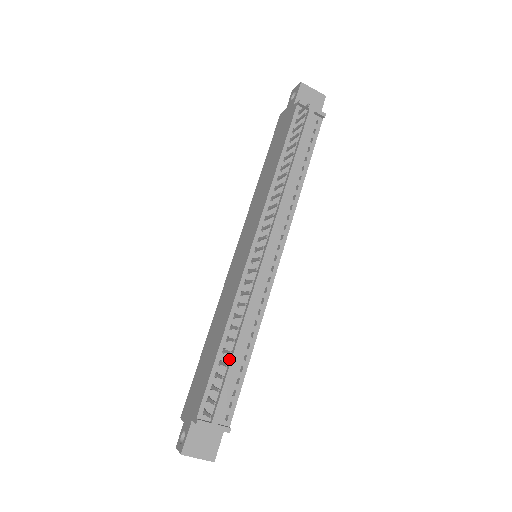
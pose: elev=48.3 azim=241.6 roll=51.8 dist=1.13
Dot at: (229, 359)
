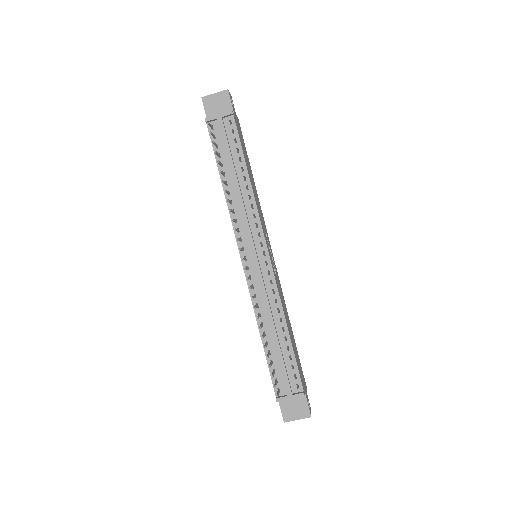
Dot at: (274, 346)
